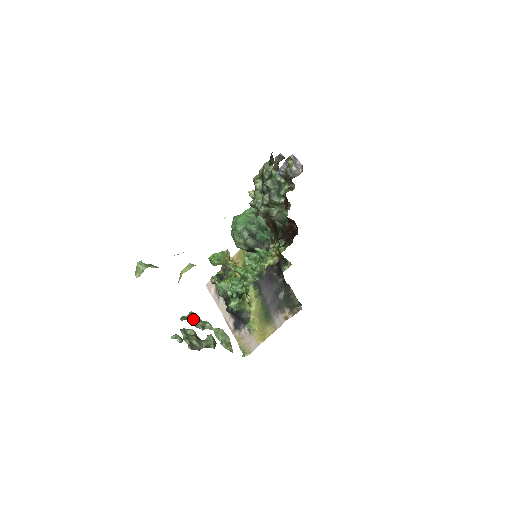
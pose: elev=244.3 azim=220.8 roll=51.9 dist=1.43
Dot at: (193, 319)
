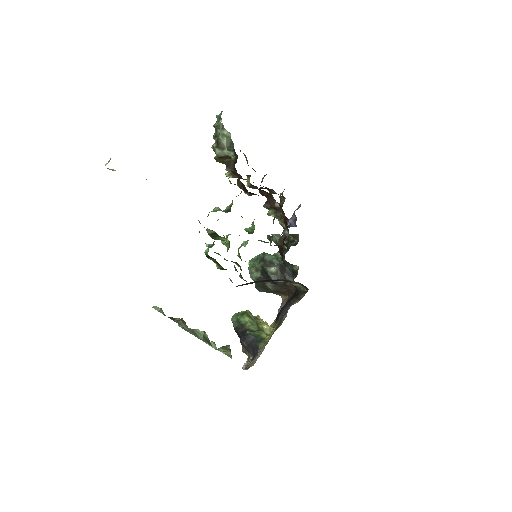
Dot at: occluded
